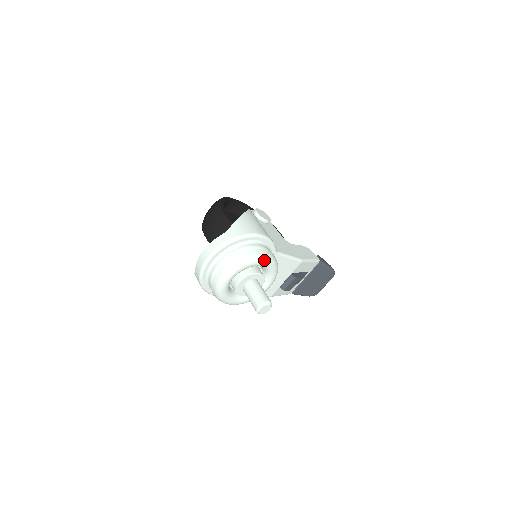
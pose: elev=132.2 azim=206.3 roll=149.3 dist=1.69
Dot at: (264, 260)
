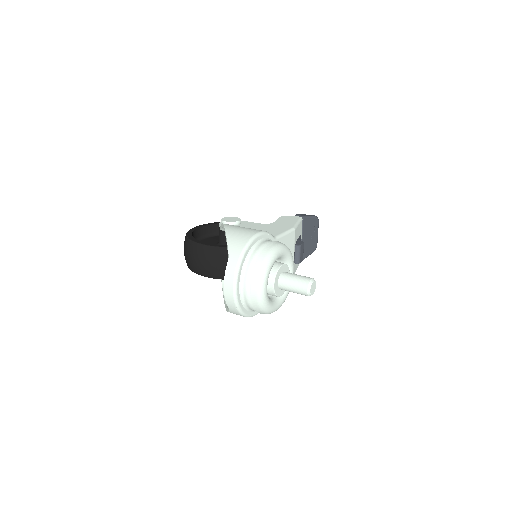
Dot at: (278, 251)
